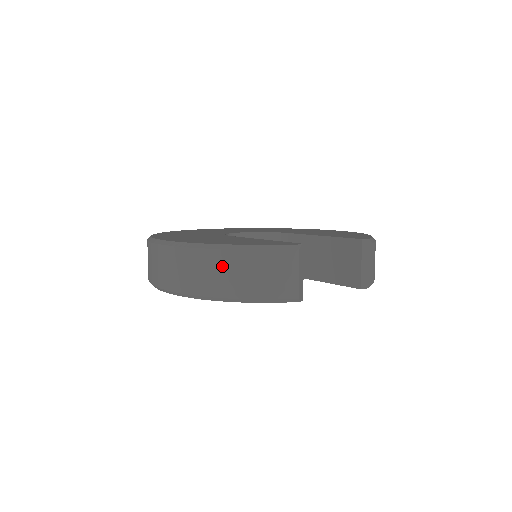
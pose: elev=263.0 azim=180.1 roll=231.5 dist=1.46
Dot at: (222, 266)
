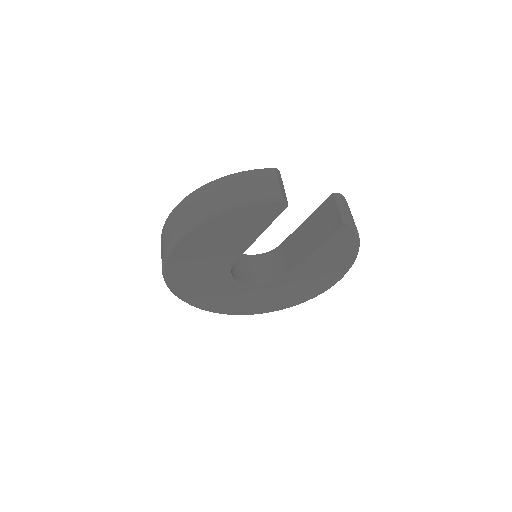
Dot at: (218, 189)
